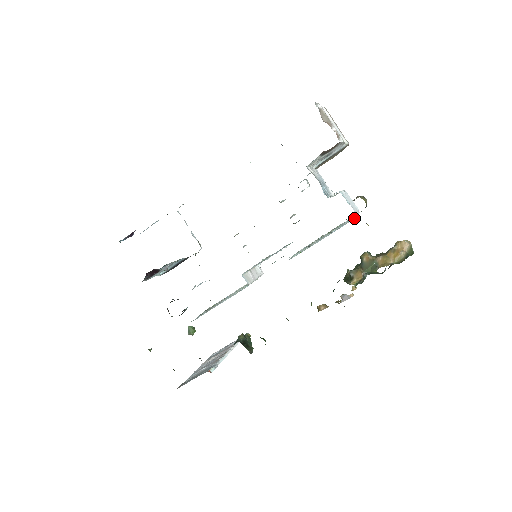
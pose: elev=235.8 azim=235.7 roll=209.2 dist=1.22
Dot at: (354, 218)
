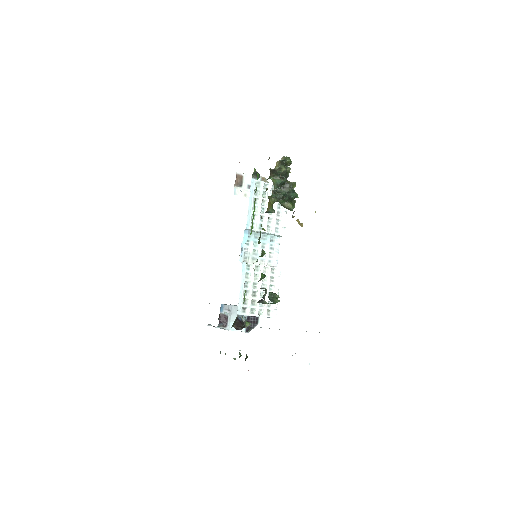
Dot at: (252, 180)
